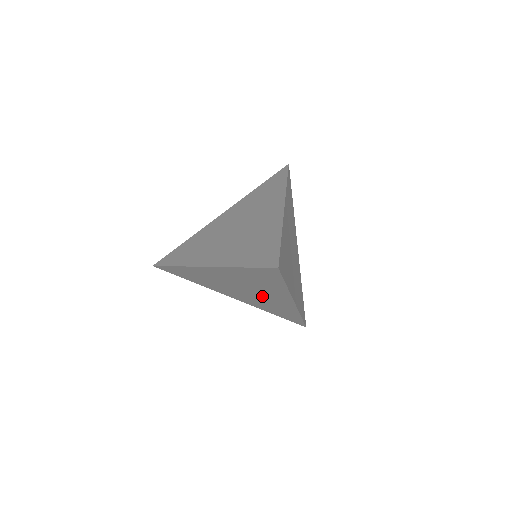
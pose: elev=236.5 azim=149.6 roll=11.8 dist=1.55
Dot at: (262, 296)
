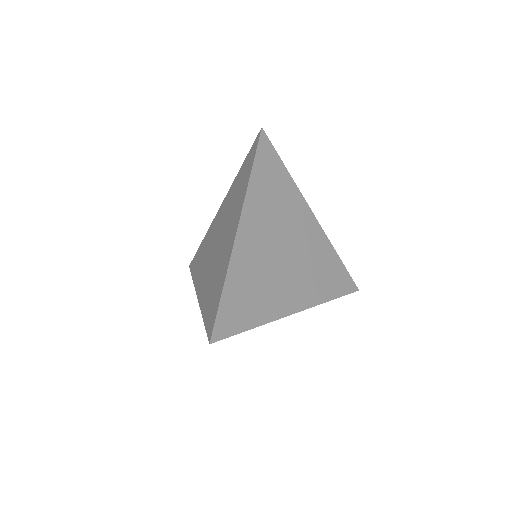
Dot at: occluded
